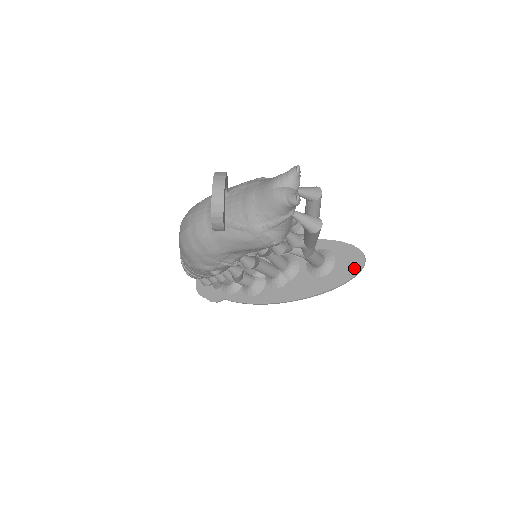
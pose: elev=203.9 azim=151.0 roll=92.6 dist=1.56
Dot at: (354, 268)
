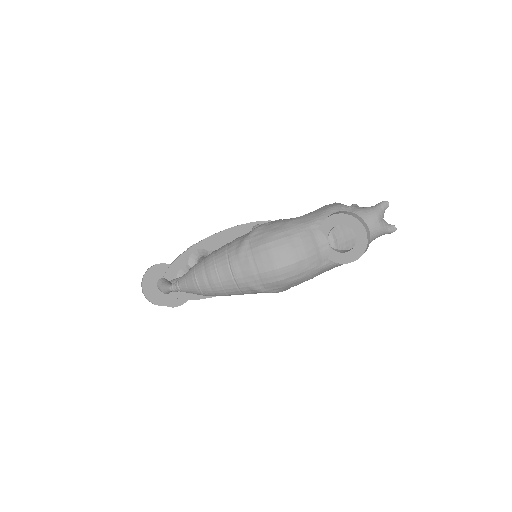
Dot at: occluded
